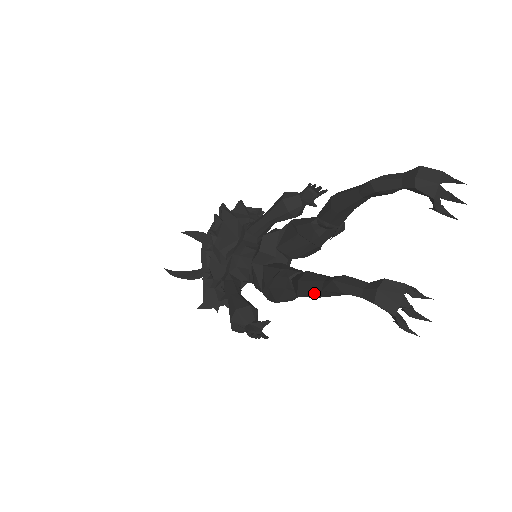
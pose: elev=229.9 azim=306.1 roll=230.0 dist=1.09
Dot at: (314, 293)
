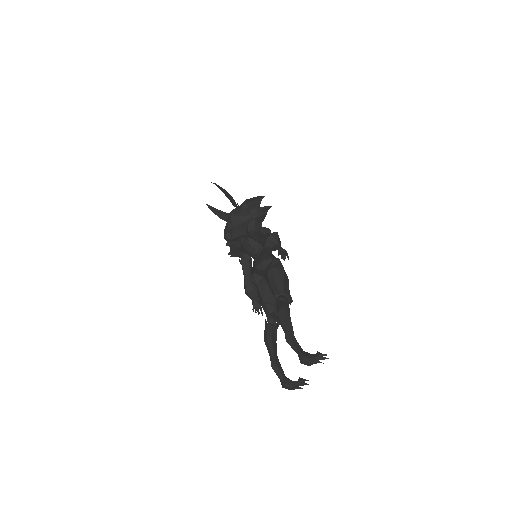
Dot at: occluded
